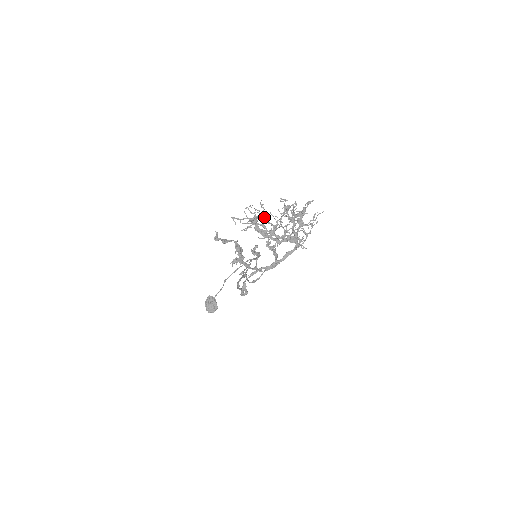
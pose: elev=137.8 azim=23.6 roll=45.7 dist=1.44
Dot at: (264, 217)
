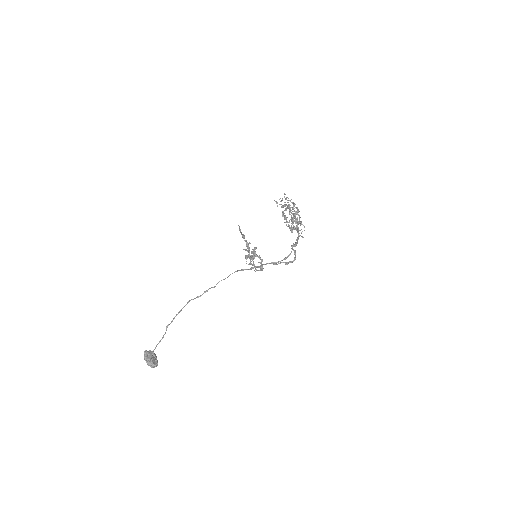
Dot at: occluded
